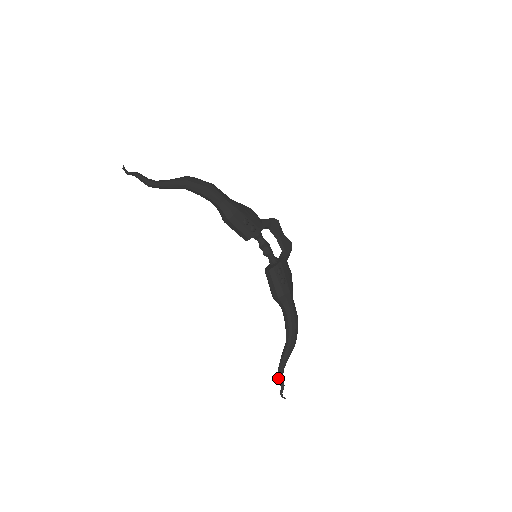
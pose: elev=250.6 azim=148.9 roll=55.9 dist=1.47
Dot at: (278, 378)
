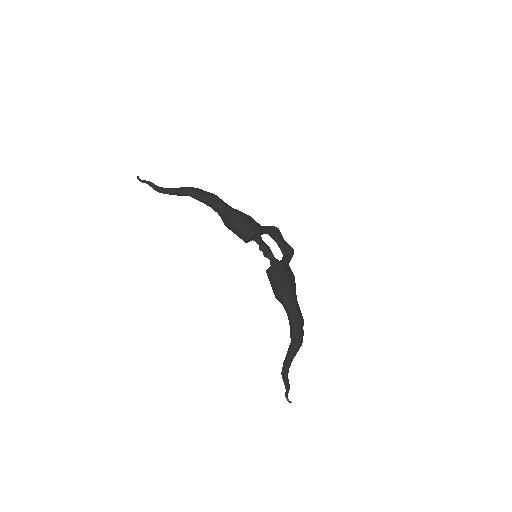
Dot at: (282, 378)
